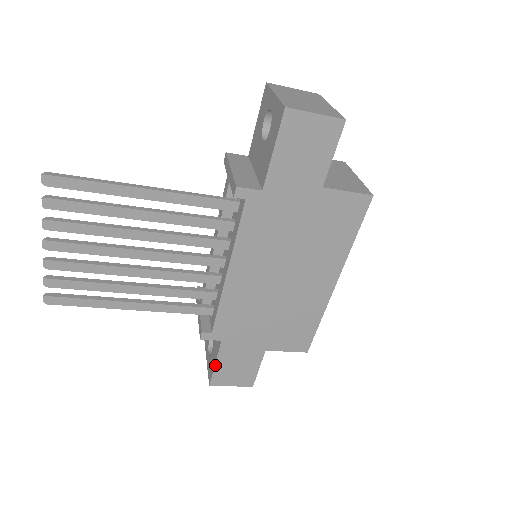
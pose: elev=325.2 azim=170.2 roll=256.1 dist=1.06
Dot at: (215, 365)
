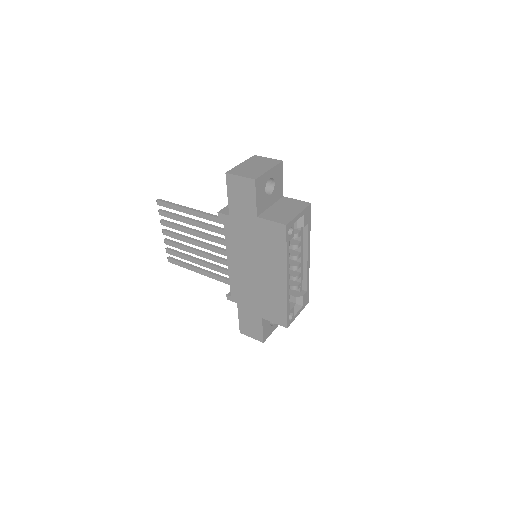
Dot at: (239, 319)
